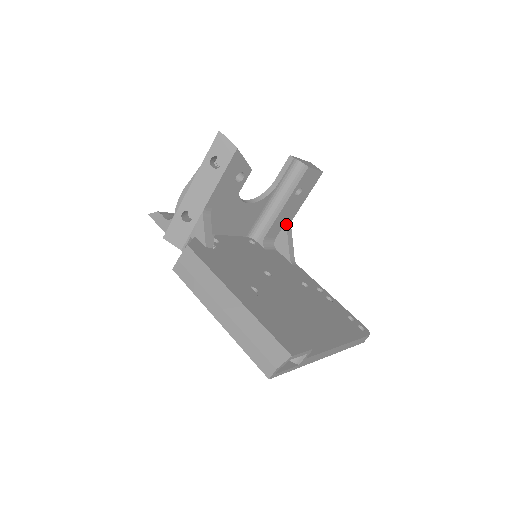
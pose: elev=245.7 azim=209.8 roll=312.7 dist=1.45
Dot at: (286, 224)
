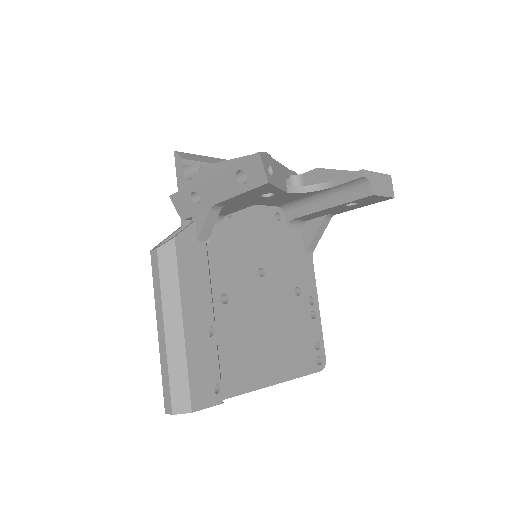
Dot at: (325, 217)
